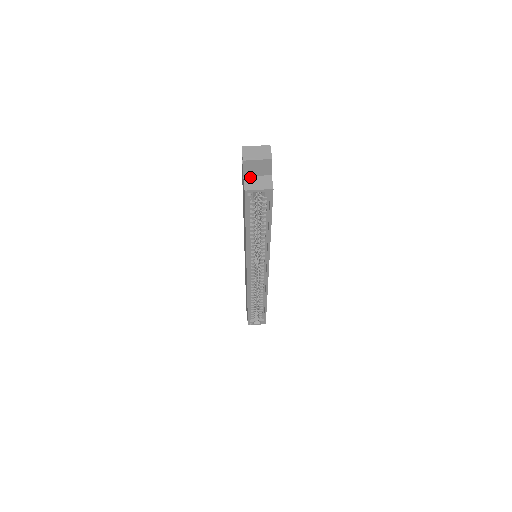
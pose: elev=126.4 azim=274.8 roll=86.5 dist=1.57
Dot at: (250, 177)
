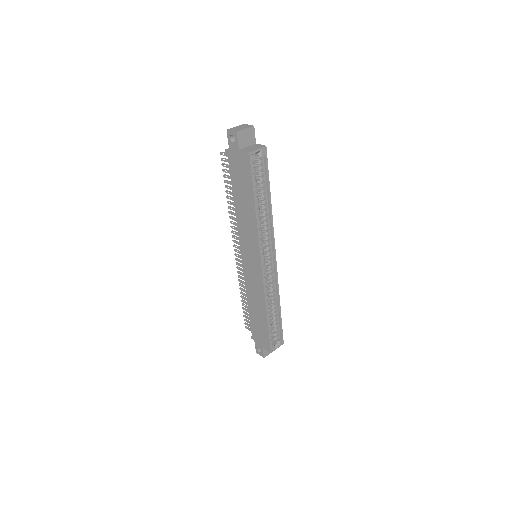
Dot at: (244, 148)
